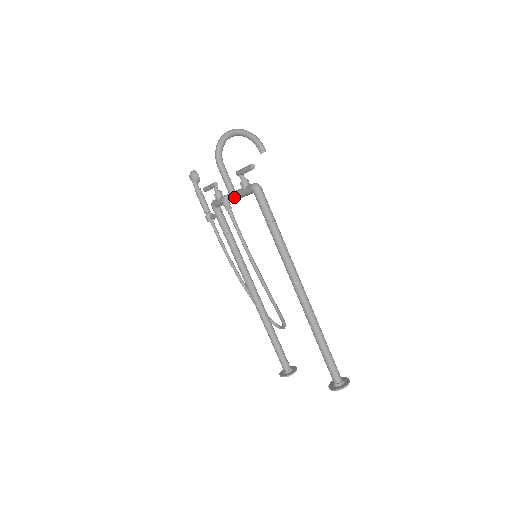
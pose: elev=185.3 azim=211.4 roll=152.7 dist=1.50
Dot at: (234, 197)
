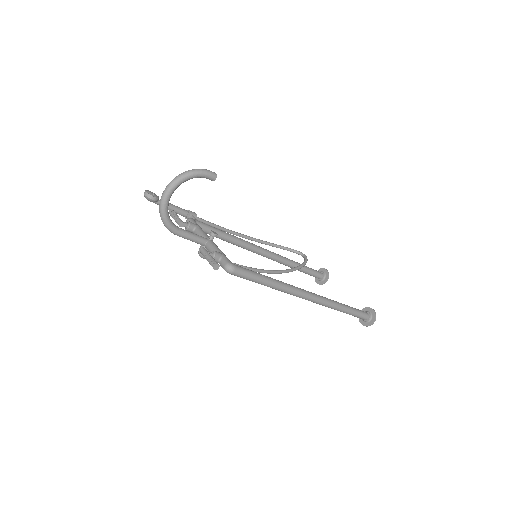
Dot at: occluded
